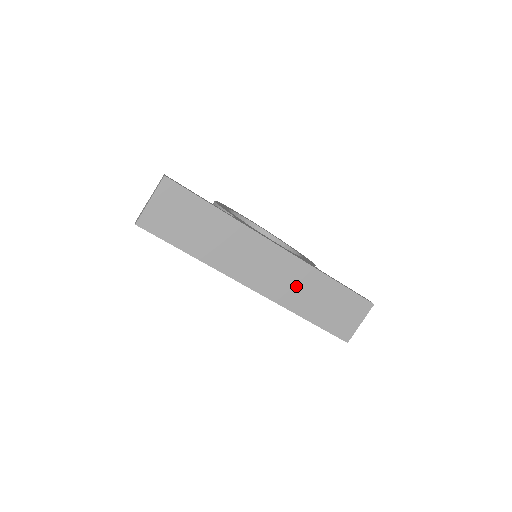
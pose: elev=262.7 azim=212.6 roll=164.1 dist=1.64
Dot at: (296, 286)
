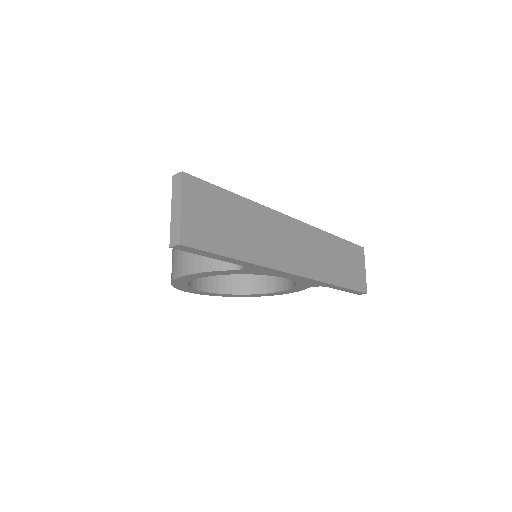
Dot at: (320, 255)
